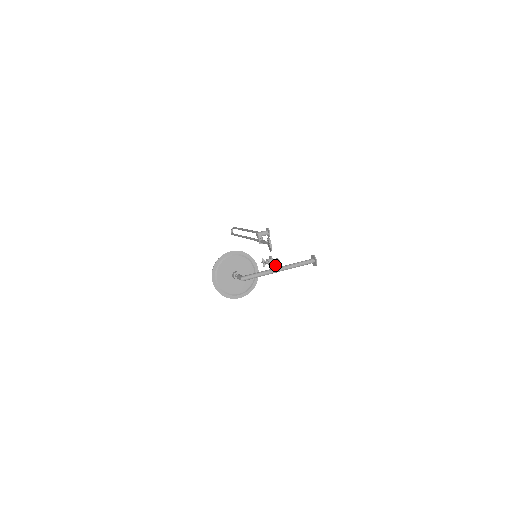
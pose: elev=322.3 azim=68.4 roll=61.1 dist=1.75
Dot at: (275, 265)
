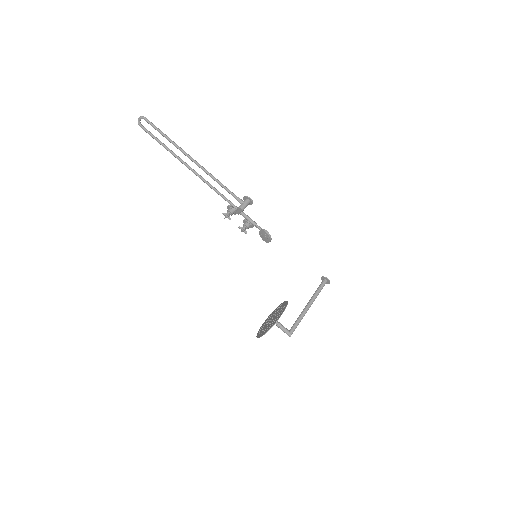
Dot at: occluded
